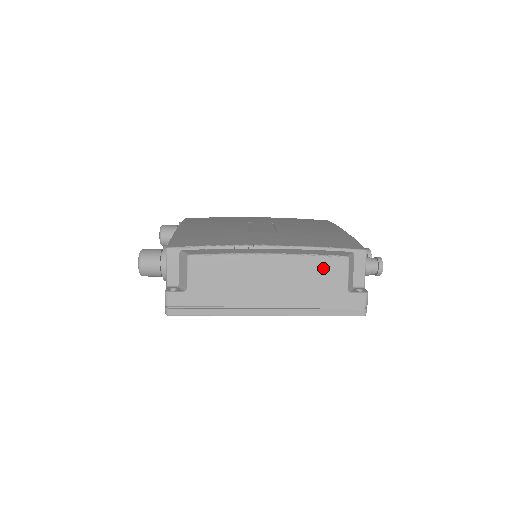
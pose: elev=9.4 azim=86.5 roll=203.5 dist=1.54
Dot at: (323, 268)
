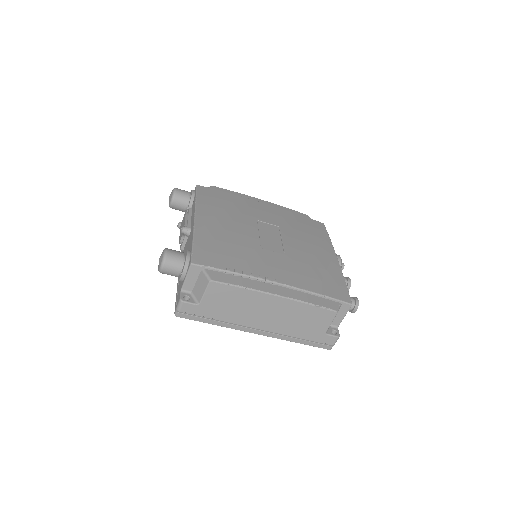
Dot at: (315, 314)
